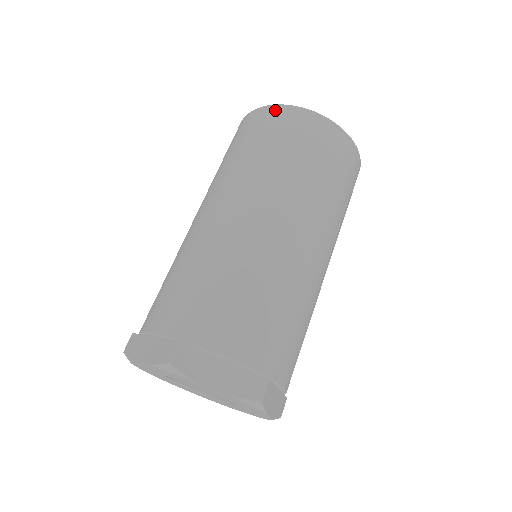
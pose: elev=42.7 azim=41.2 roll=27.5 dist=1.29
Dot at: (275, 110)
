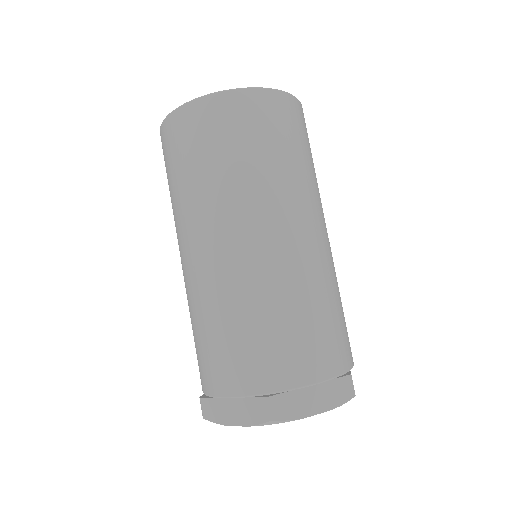
Dot at: (205, 105)
